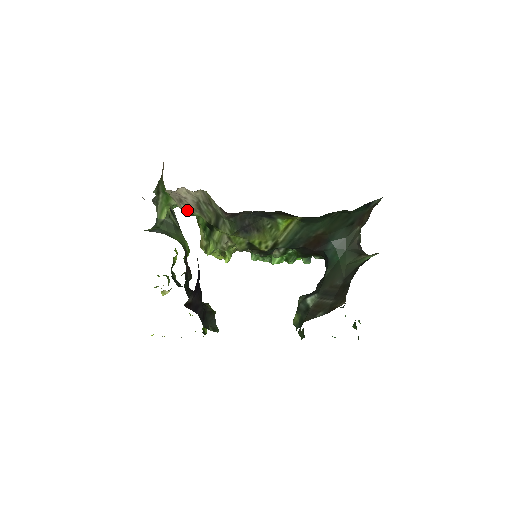
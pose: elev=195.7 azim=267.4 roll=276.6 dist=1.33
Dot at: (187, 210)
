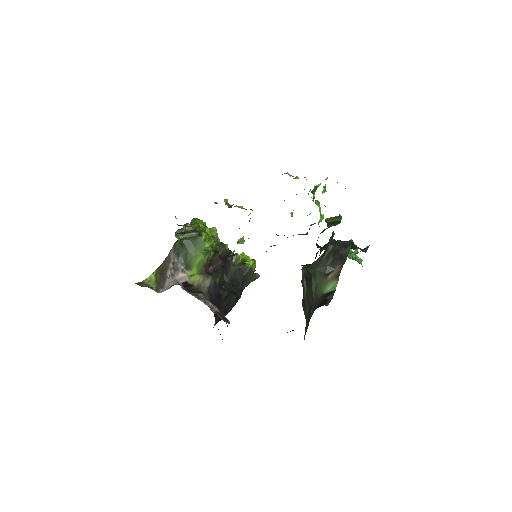
Dot at: occluded
